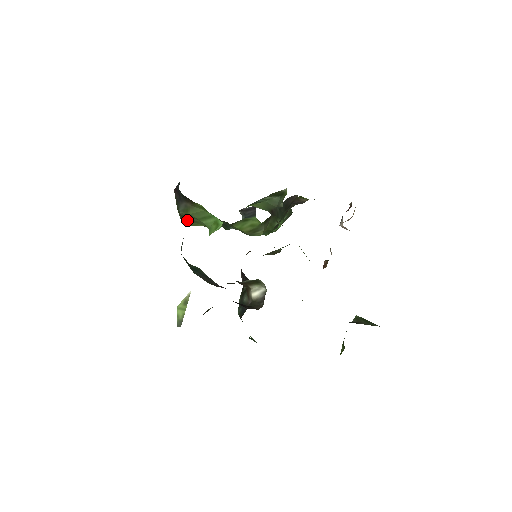
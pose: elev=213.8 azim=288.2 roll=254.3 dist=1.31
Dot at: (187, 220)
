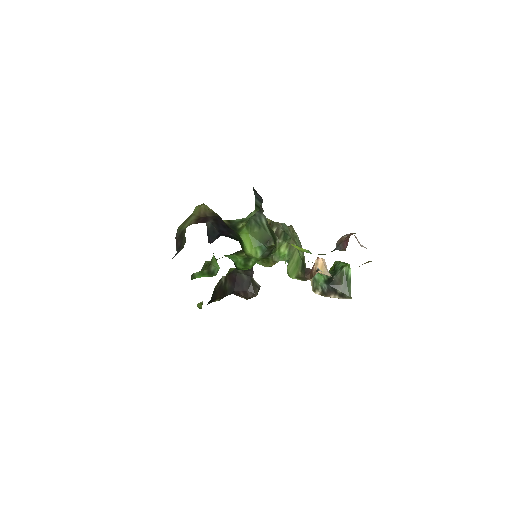
Dot at: occluded
